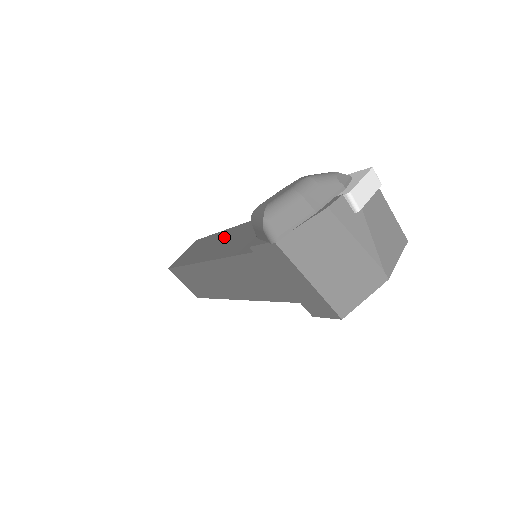
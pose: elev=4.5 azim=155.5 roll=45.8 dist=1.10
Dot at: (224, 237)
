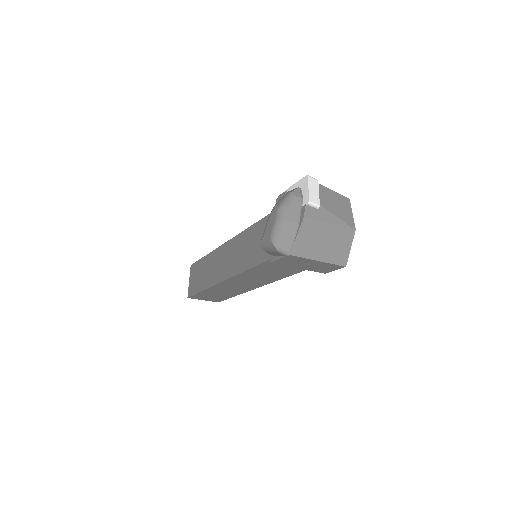
Dot at: (222, 256)
